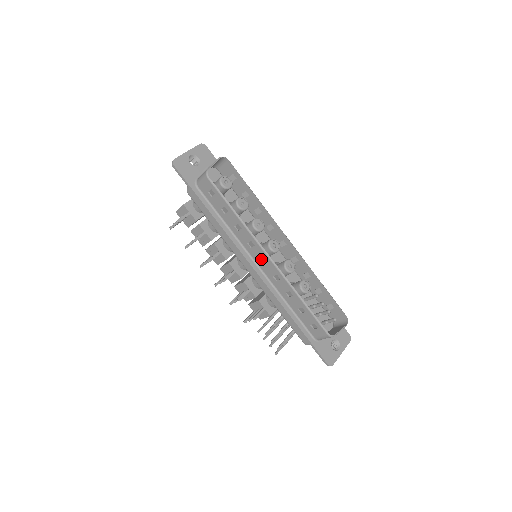
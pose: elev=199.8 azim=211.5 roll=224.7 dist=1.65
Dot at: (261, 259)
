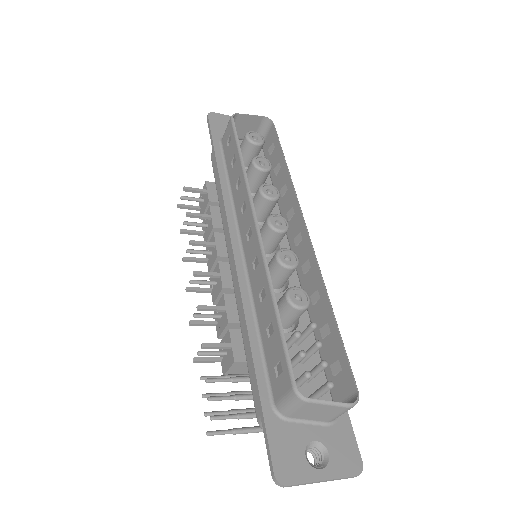
Dot at: (248, 233)
